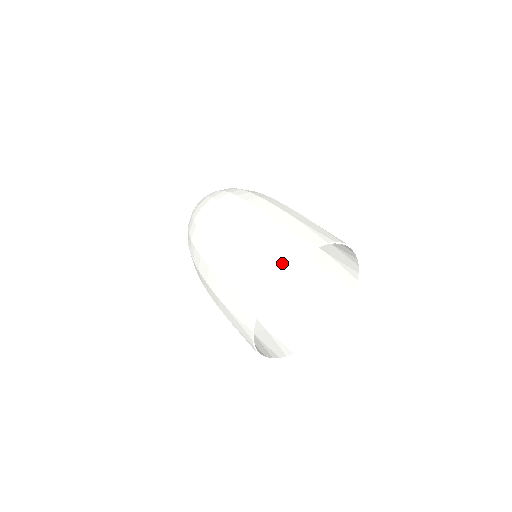
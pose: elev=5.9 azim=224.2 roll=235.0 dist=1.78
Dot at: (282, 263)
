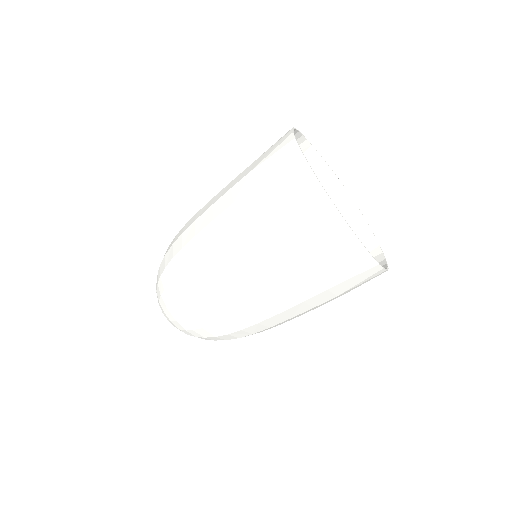
Dot at: occluded
